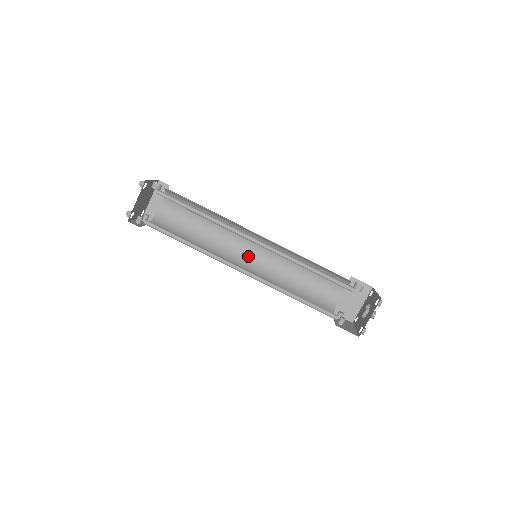
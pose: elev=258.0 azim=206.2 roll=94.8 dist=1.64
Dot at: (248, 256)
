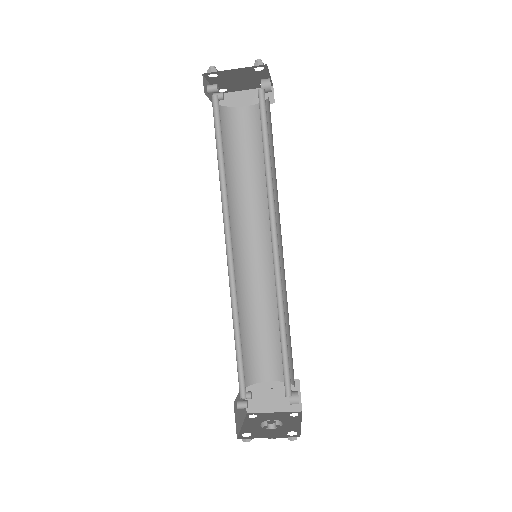
Dot at: (249, 246)
